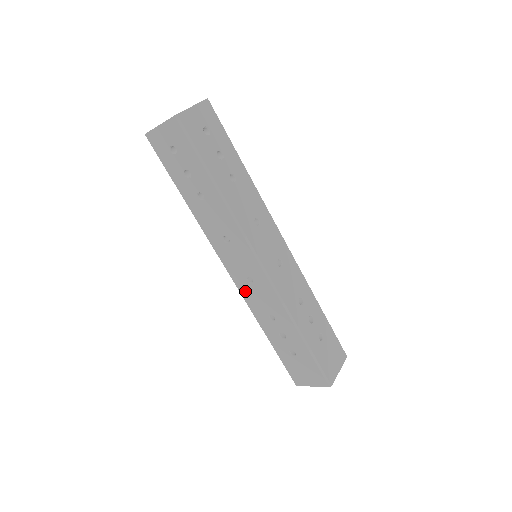
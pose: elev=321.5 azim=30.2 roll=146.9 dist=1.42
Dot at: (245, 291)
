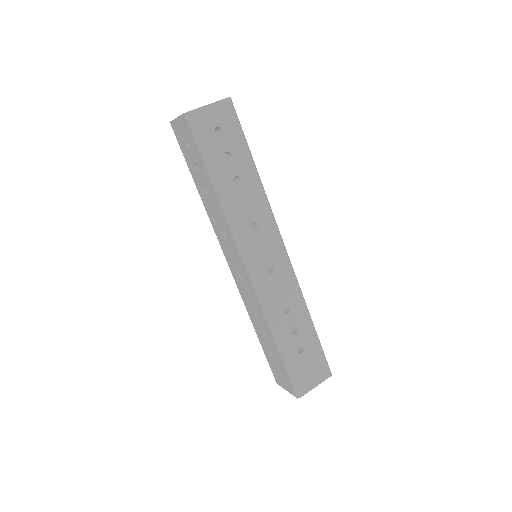
Dot at: (239, 285)
